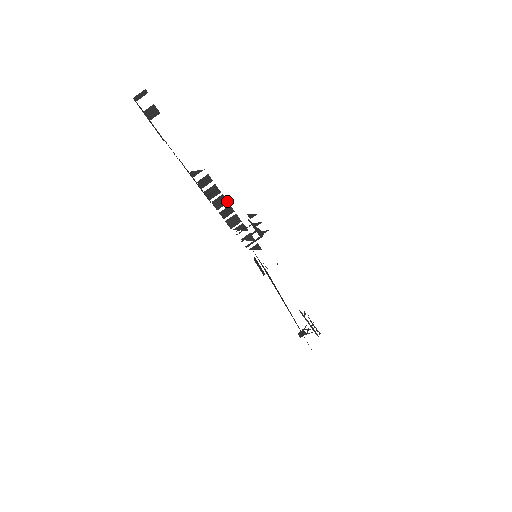
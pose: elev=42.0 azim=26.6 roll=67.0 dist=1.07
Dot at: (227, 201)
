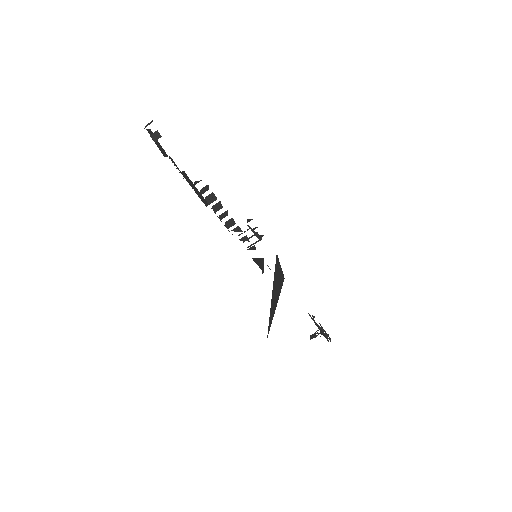
Dot at: (222, 206)
